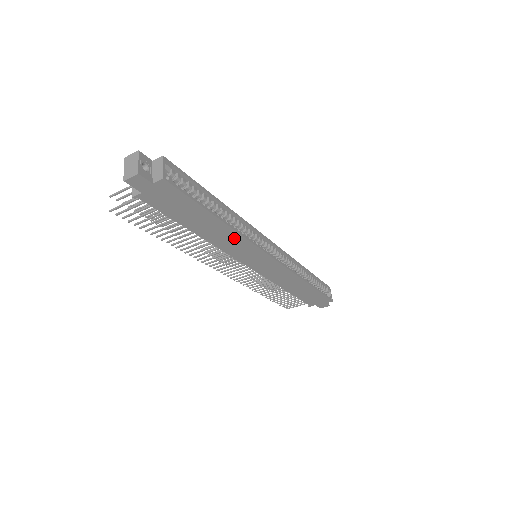
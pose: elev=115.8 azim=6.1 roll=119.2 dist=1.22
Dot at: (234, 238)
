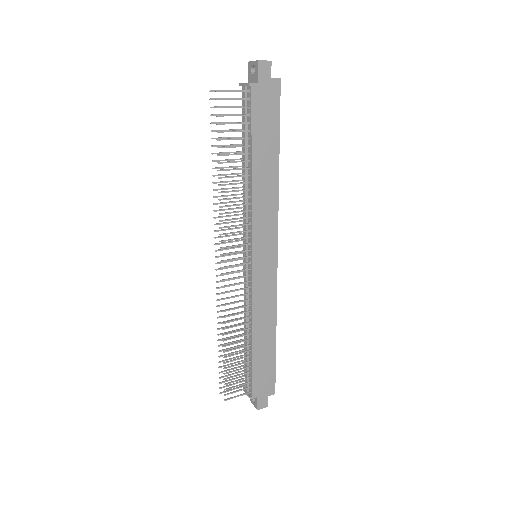
Dot at: (271, 196)
